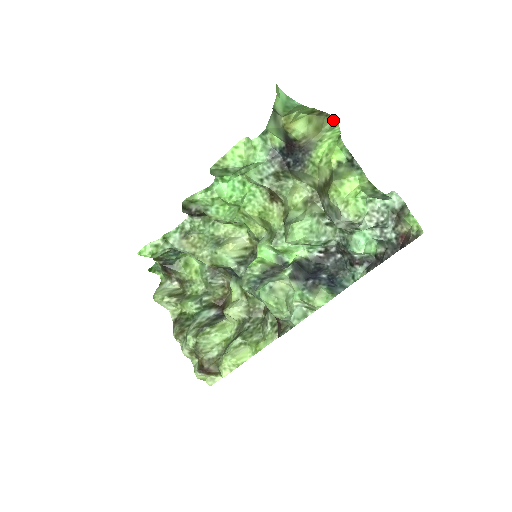
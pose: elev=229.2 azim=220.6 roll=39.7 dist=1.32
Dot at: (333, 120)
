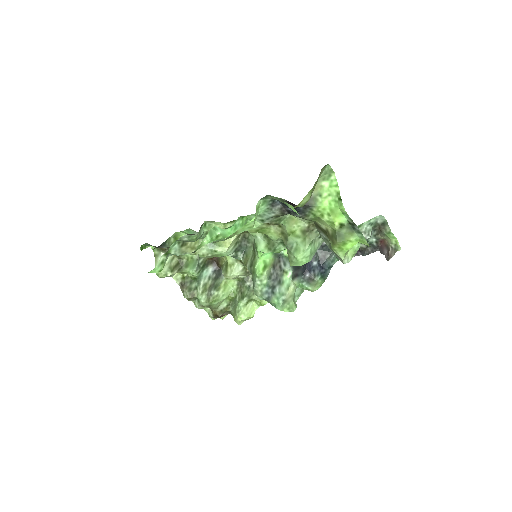
Dot at: (328, 166)
